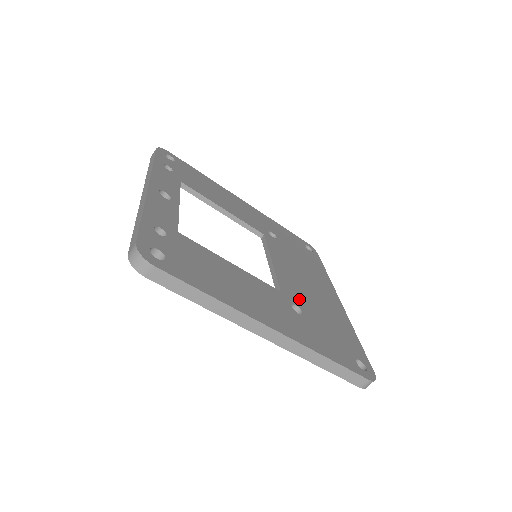
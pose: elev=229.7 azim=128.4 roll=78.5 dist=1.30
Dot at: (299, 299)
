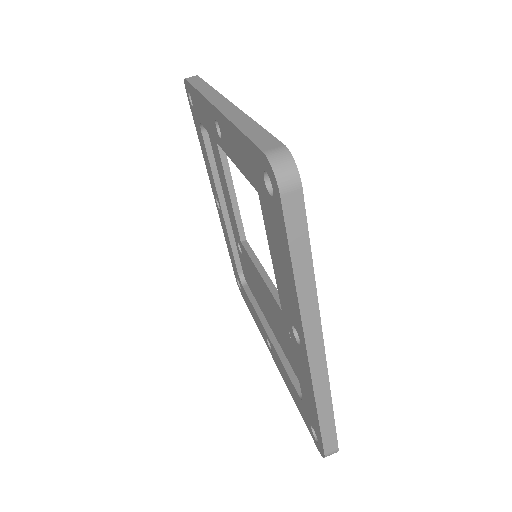
Dot at: occluded
